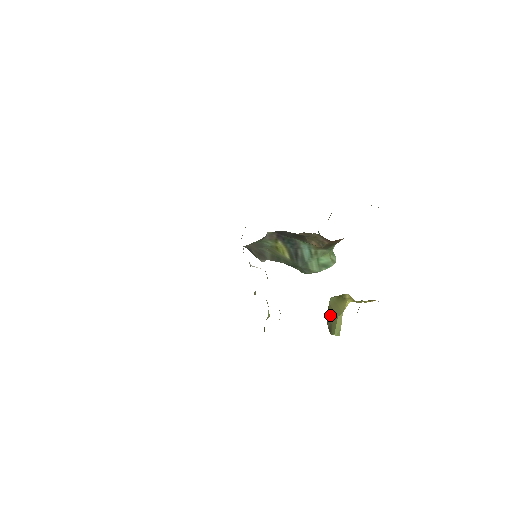
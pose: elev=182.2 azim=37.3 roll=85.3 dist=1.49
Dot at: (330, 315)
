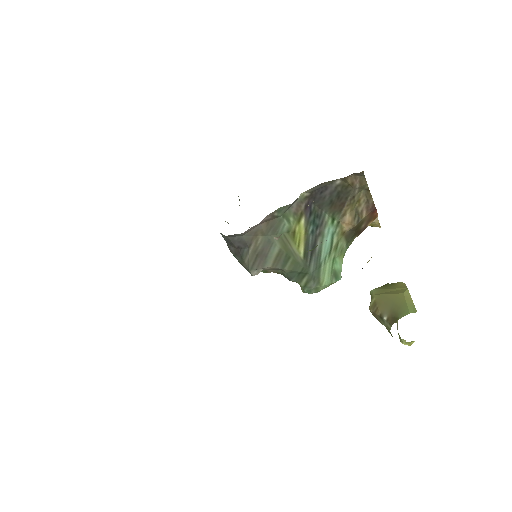
Dot at: (385, 302)
